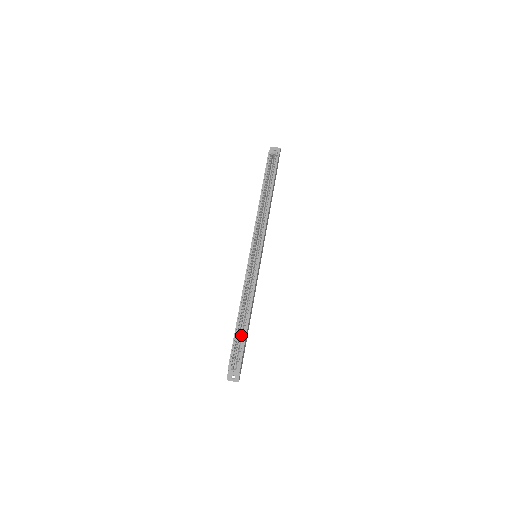
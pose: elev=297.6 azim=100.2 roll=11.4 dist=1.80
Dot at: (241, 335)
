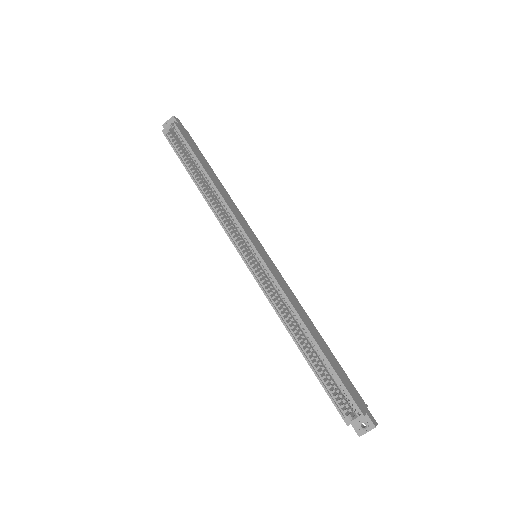
Dot at: occluded
